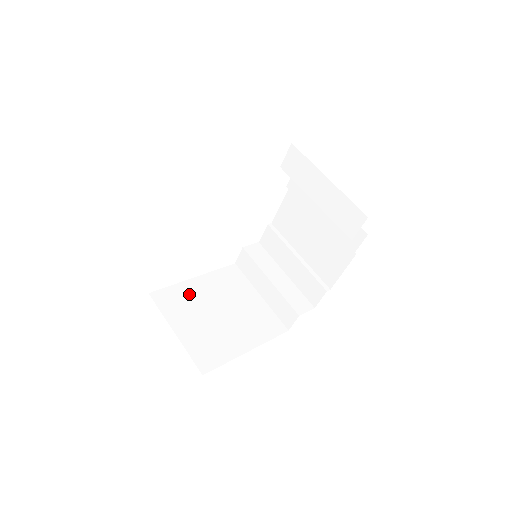
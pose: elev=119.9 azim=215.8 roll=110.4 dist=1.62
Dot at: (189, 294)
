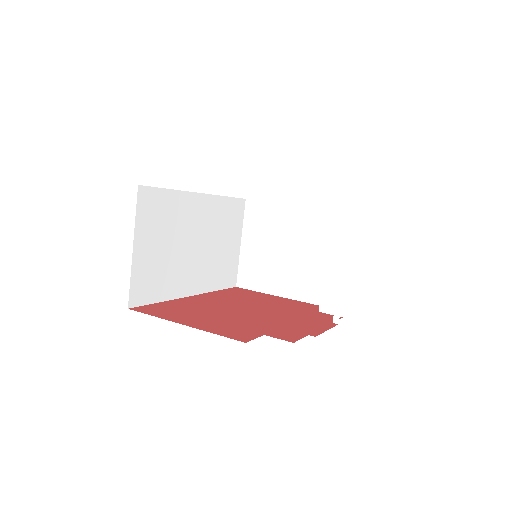
Dot at: (274, 218)
